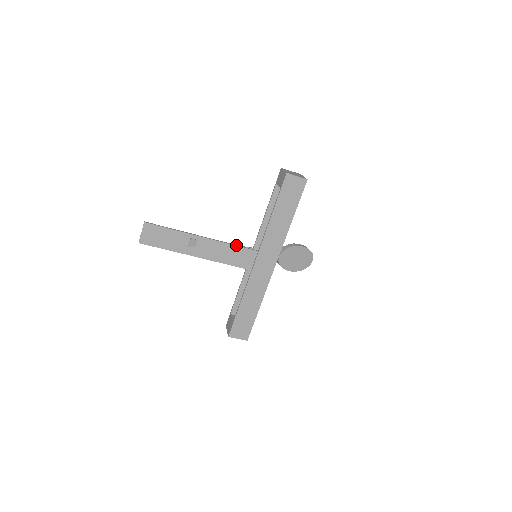
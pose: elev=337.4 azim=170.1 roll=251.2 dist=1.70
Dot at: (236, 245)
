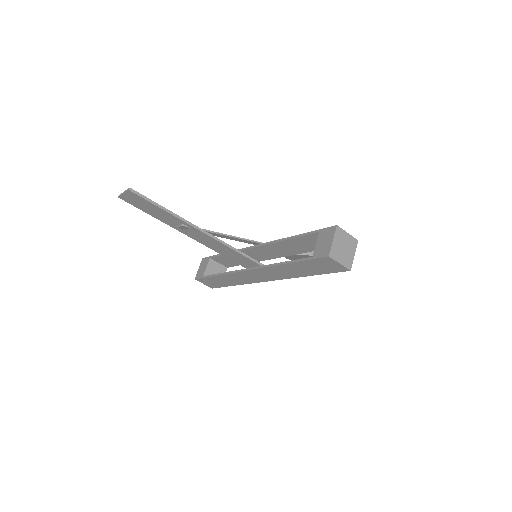
Dot at: (234, 249)
